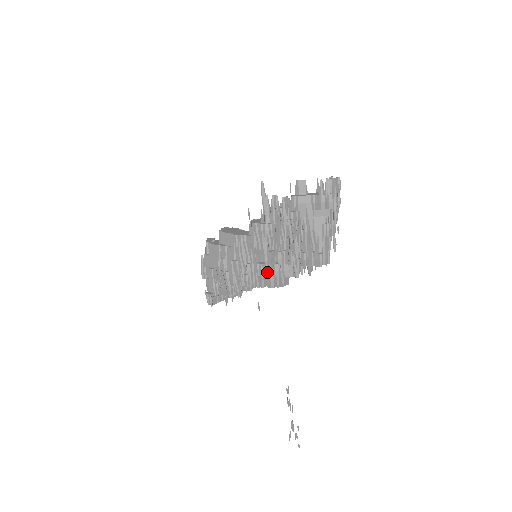
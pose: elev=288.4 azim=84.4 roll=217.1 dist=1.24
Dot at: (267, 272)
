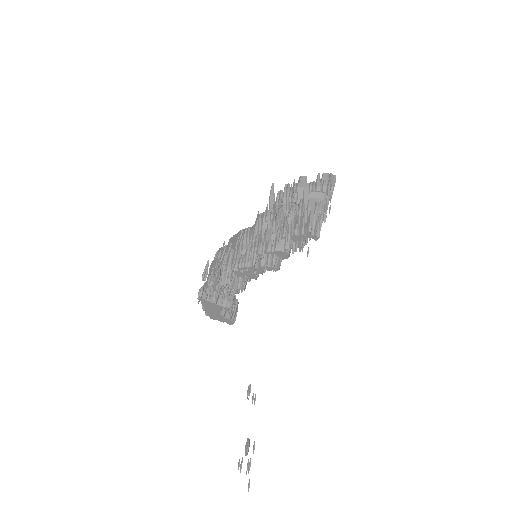
Dot at: (260, 251)
